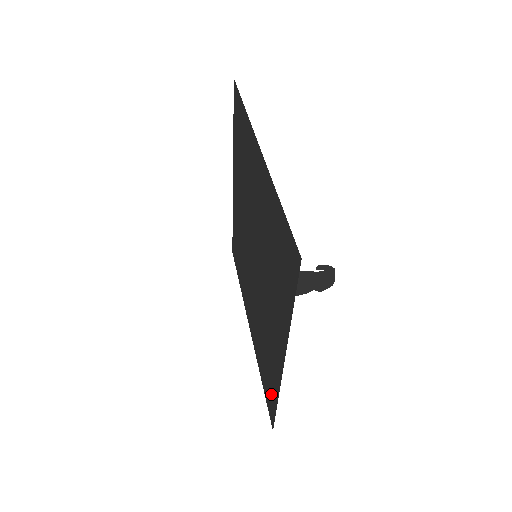
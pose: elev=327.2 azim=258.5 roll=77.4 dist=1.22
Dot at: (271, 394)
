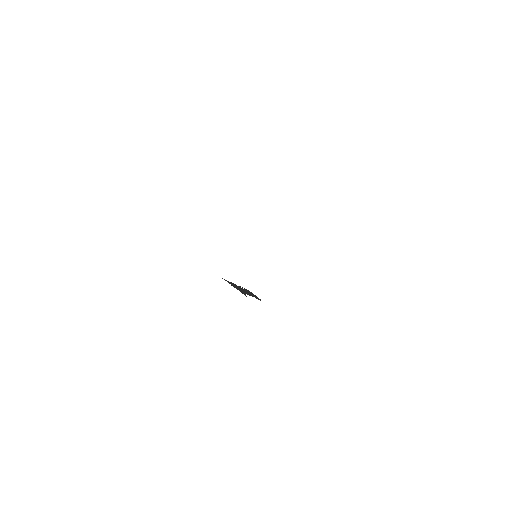
Dot at: occluded
